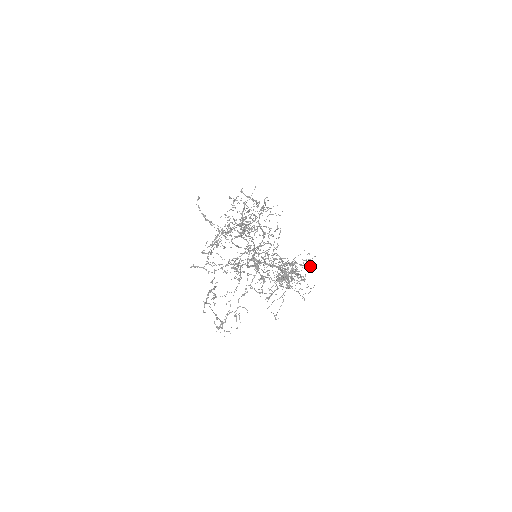
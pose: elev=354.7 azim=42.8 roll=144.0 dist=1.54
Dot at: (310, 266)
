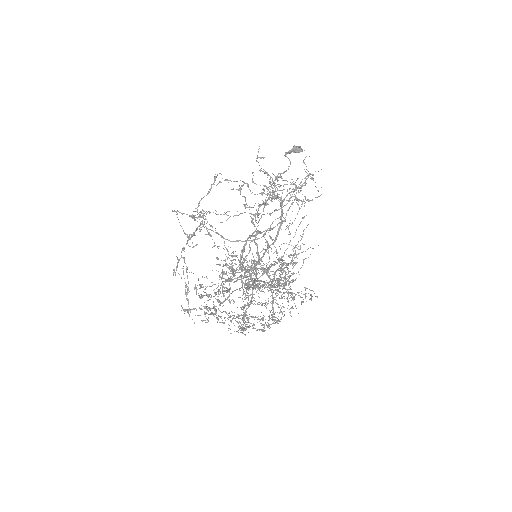
Dot at: occluded
